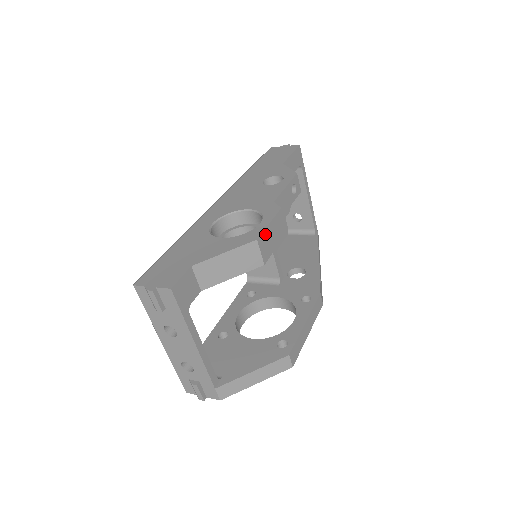
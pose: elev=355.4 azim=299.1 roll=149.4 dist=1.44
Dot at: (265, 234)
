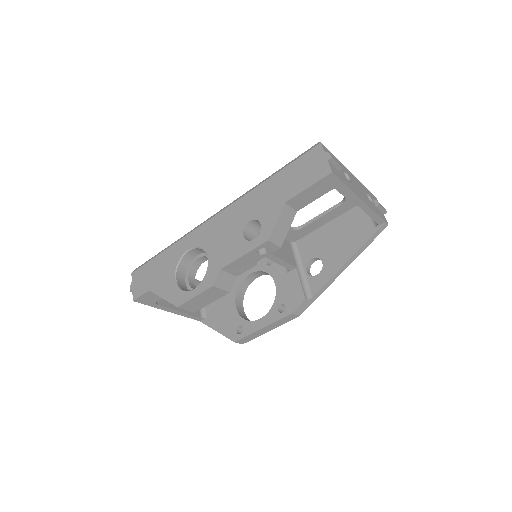
Dot at: (190, 302)
